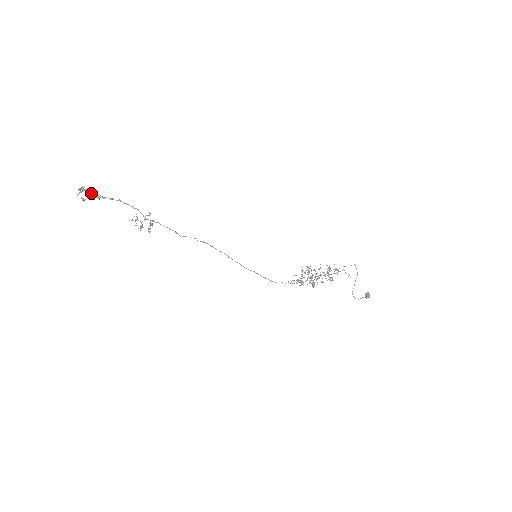
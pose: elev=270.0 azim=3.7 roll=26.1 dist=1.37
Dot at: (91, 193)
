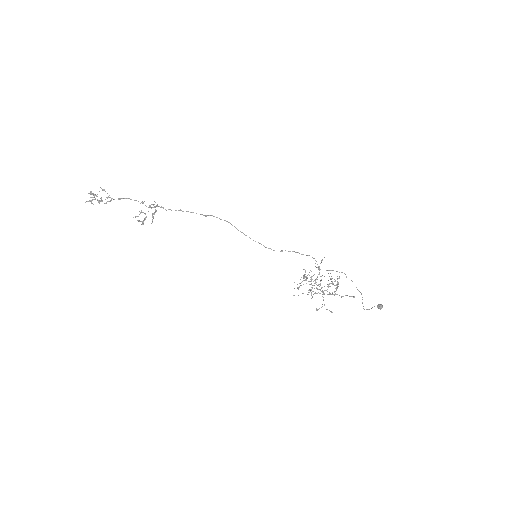
Dot at: (99, 202)
